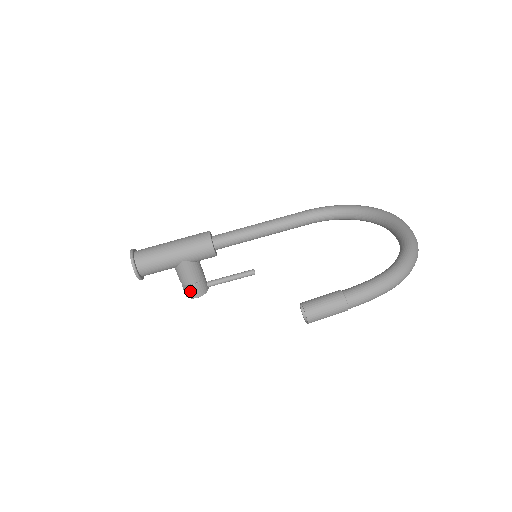
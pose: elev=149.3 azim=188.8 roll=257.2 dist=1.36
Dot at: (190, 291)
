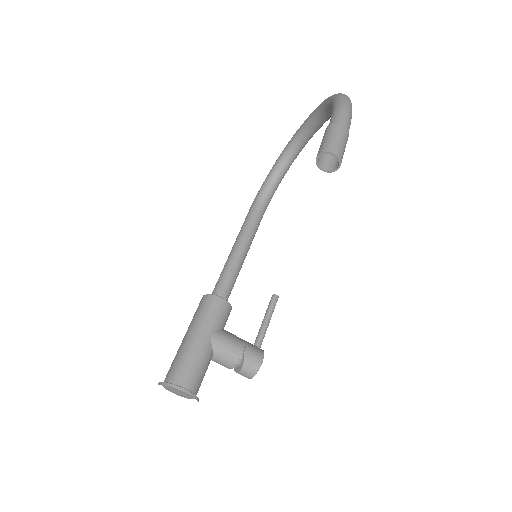
Dot at: (249, 362)
